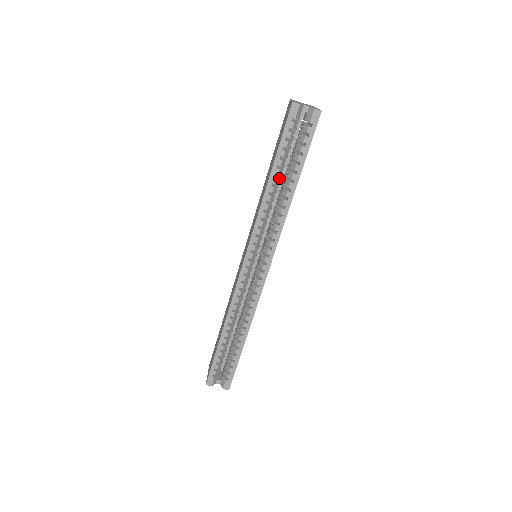
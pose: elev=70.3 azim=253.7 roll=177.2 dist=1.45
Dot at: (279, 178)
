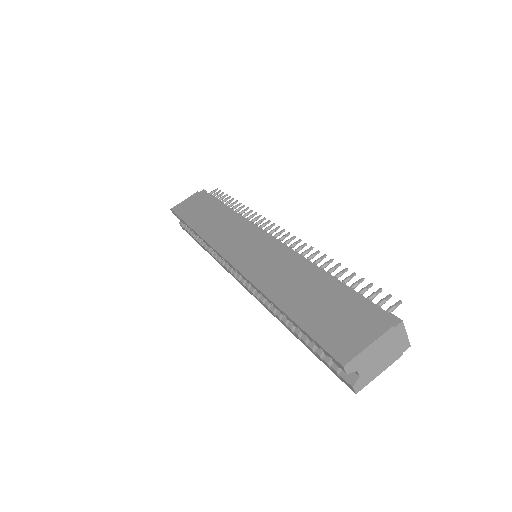
Dot at: occluded
